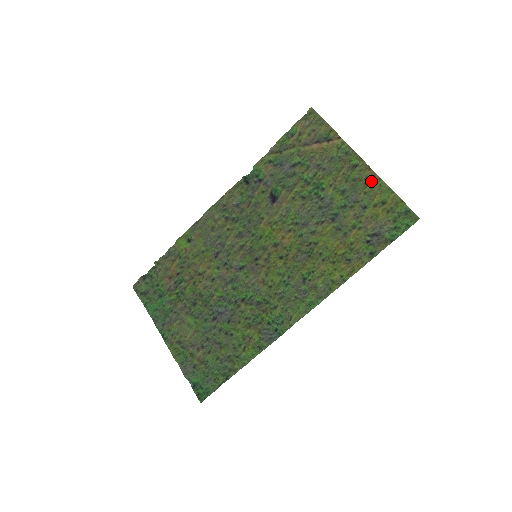
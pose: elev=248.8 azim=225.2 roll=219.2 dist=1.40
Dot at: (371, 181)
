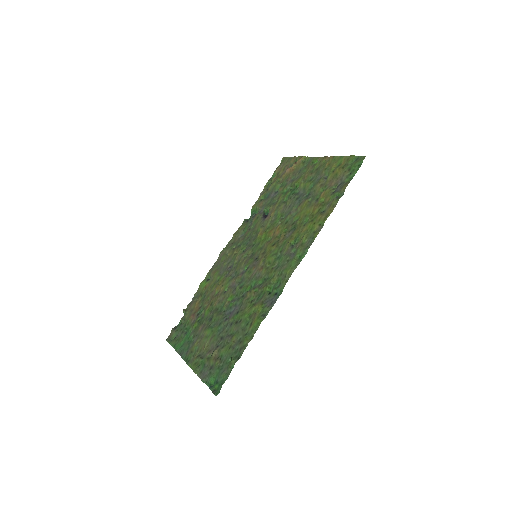
Dot at: (328, 161)
